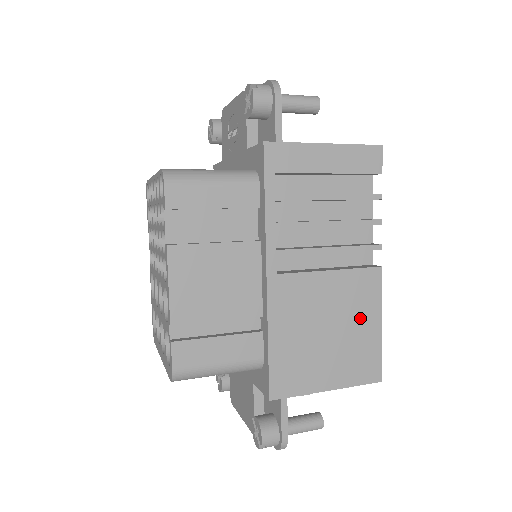
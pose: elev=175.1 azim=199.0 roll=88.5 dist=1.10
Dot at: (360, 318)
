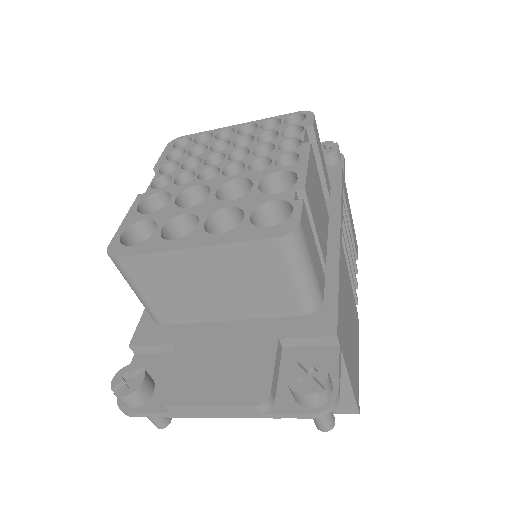
Dot at: (355, 338)
